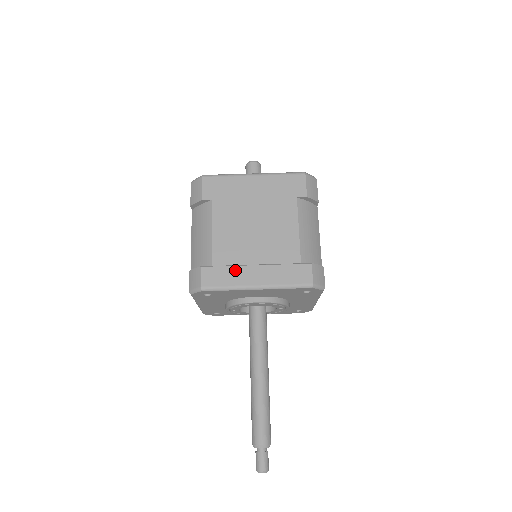
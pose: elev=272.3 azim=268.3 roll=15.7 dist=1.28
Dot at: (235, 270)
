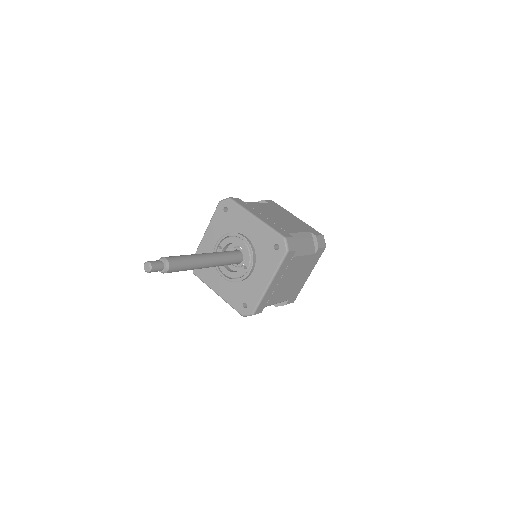
Dot at: (253, 209)
